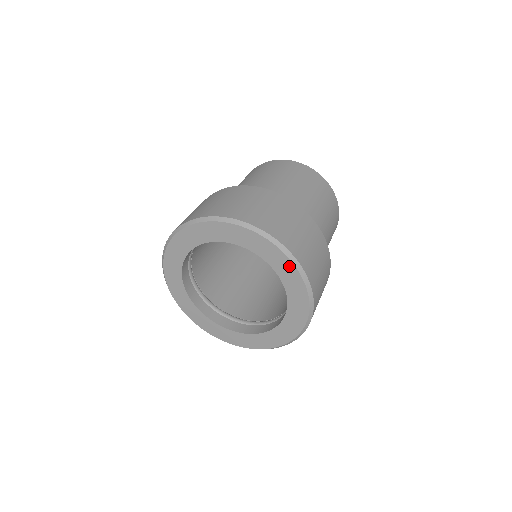
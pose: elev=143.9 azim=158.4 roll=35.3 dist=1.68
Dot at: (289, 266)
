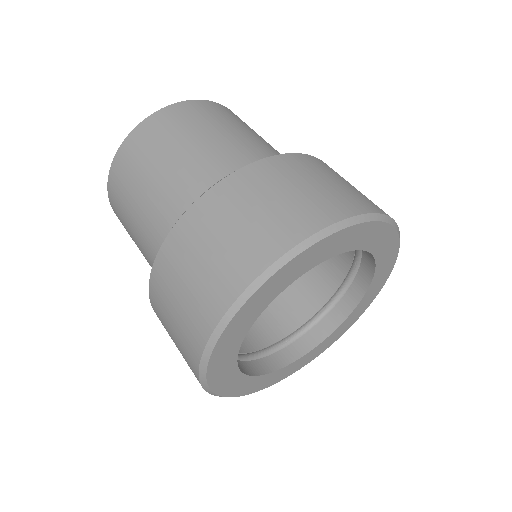
Dot at: (390, 266)
